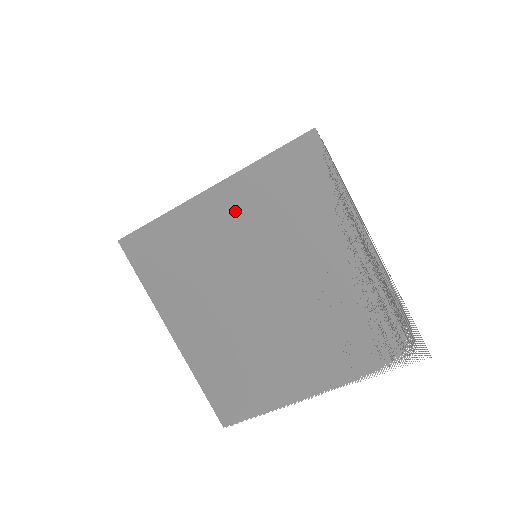
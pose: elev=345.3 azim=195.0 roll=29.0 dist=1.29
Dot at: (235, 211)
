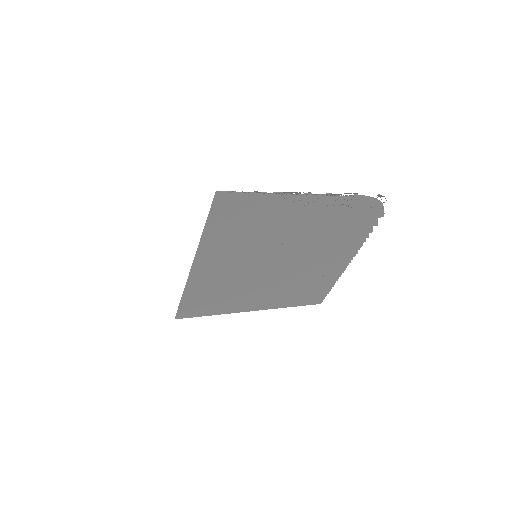
Dot at: (220, 256)
